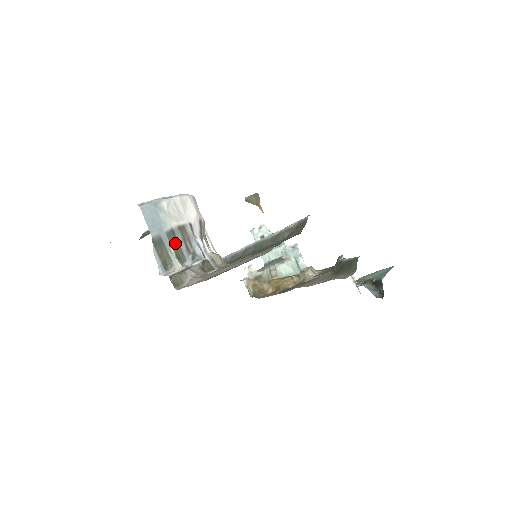
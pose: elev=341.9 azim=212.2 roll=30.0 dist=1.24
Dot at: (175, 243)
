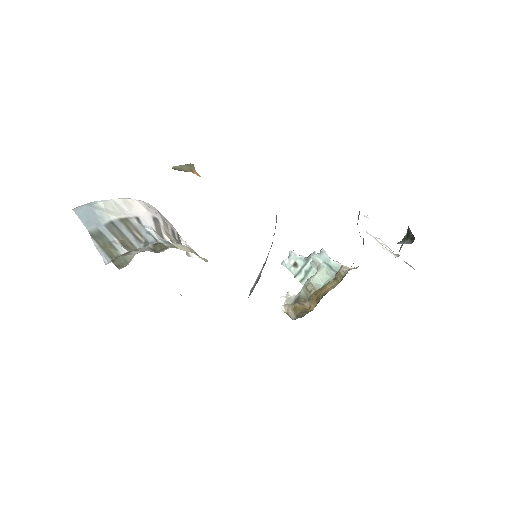
Dot at: (119, 234)
